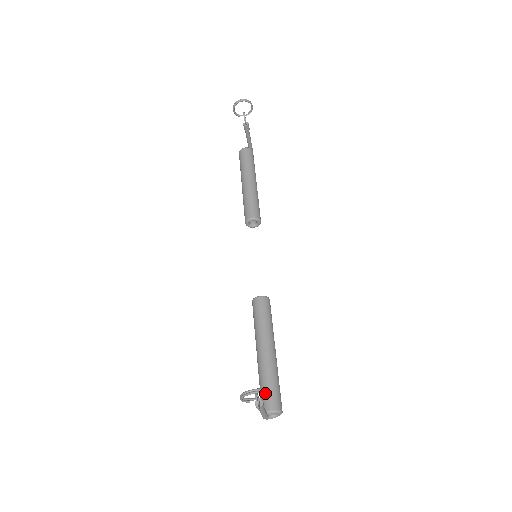
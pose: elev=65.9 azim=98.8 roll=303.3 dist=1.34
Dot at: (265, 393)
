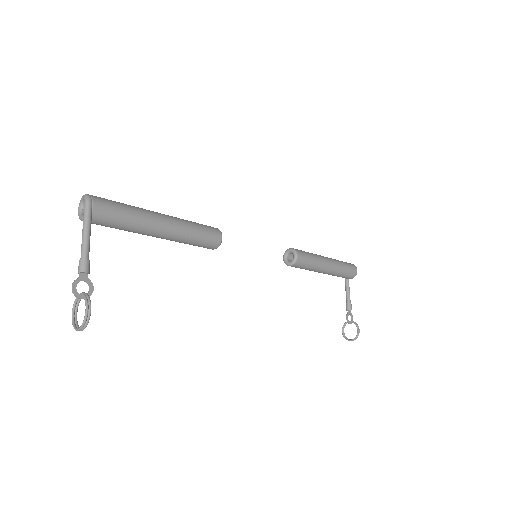
Dot at: occluded
